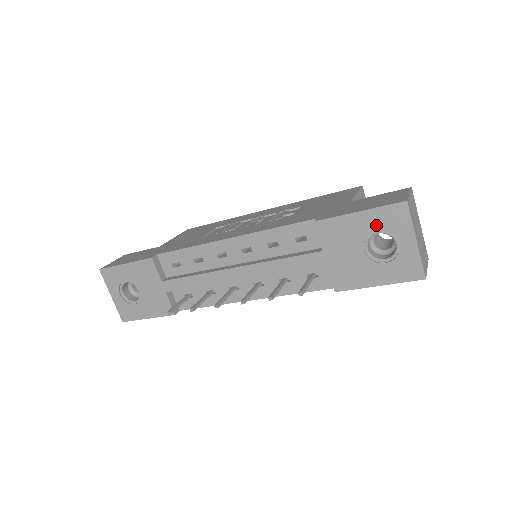
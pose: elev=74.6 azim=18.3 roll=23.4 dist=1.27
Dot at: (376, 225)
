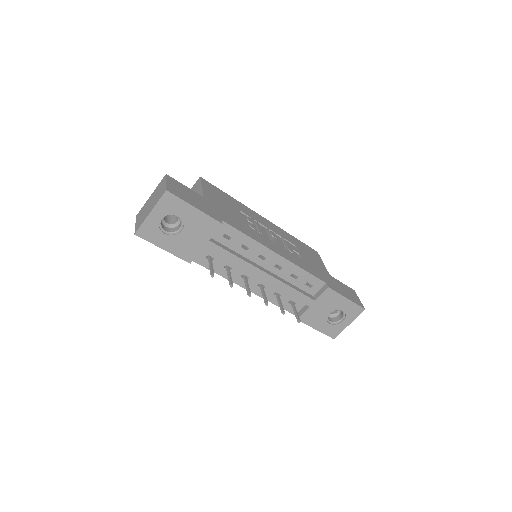
Dot at: (346, 308)
